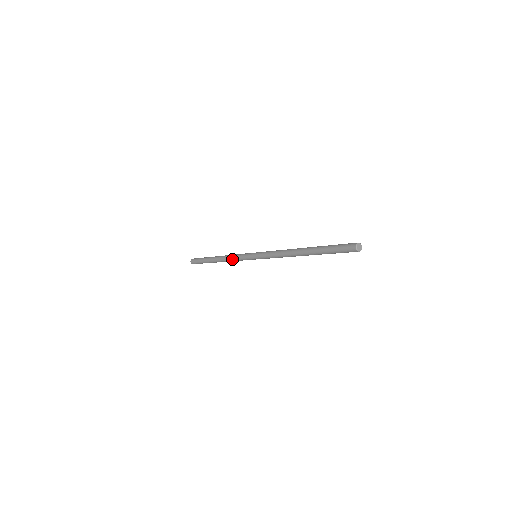
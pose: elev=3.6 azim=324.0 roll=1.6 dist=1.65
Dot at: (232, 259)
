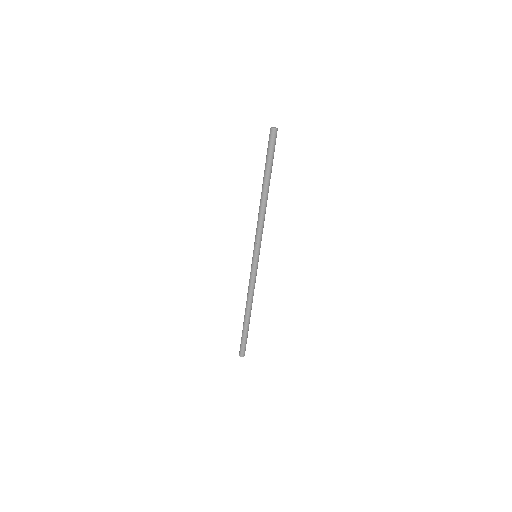
Dot at: (249, 288)
